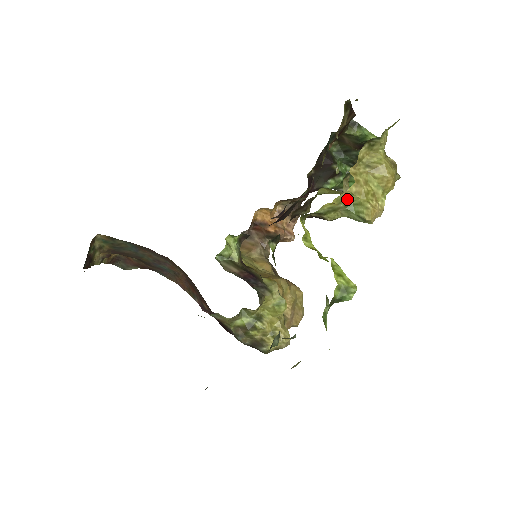
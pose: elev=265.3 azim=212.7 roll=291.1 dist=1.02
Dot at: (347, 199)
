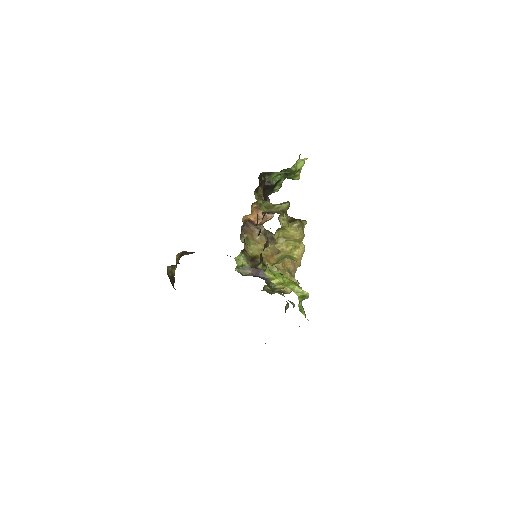
Dot at: (282, 257)
